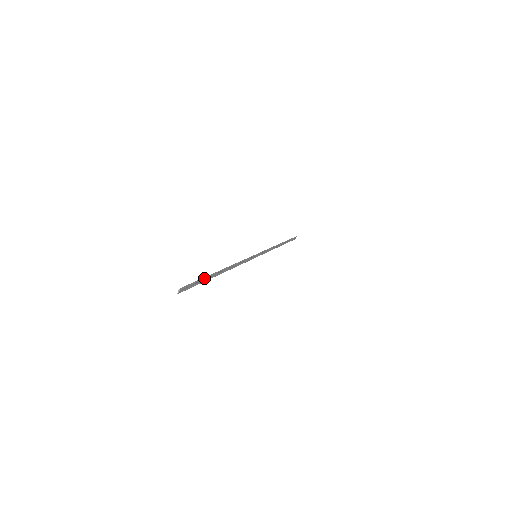
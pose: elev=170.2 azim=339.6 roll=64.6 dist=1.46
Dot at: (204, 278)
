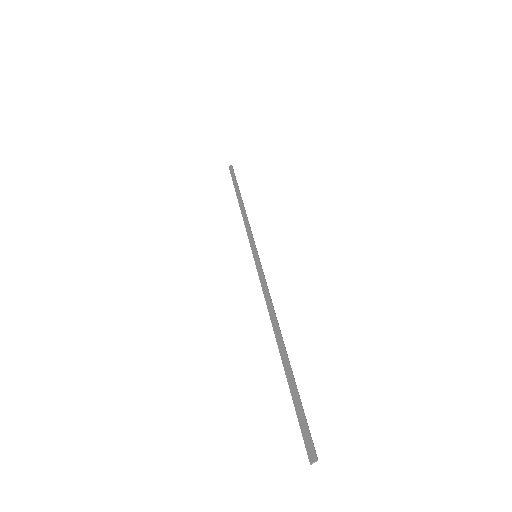
Dot at: (297, 389)
